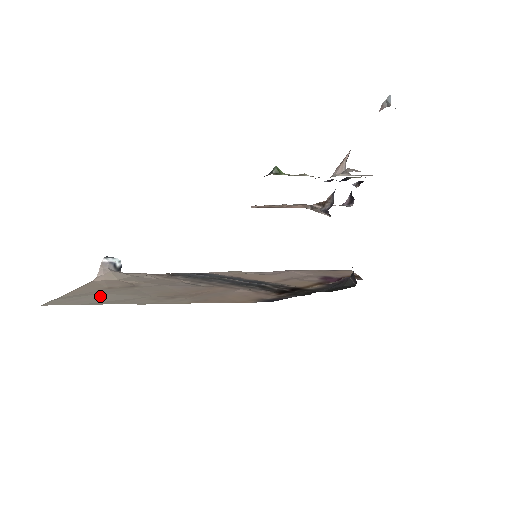
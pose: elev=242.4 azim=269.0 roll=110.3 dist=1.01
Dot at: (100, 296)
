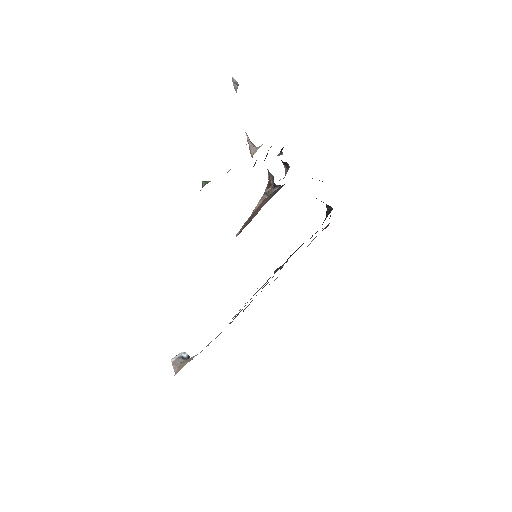
Dot at: occluded
